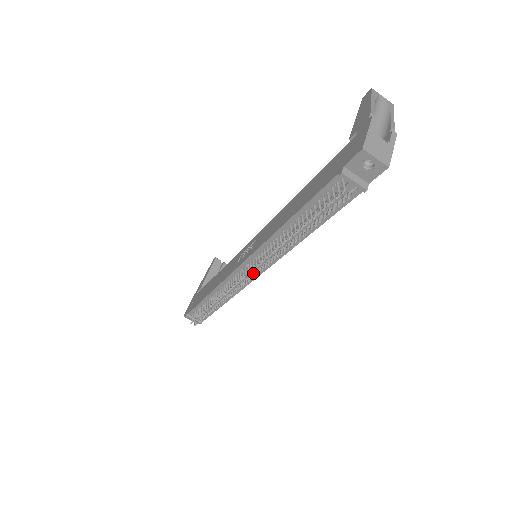
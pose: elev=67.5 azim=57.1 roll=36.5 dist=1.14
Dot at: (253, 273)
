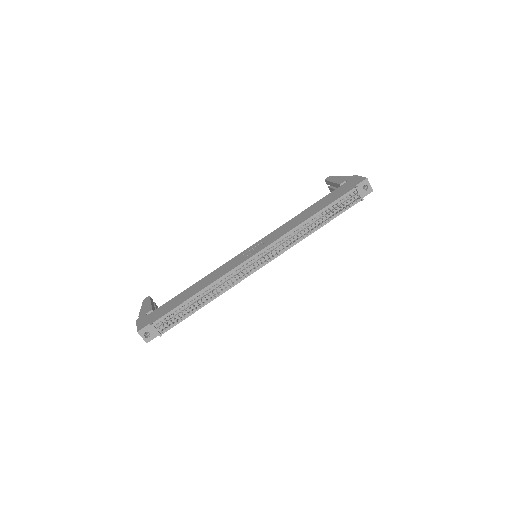
Dot at: (269, 257)
